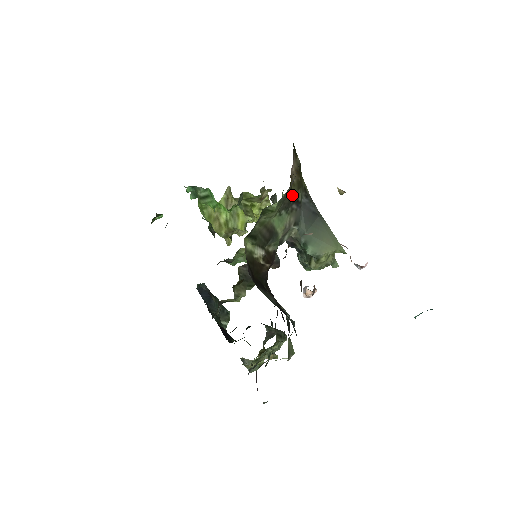
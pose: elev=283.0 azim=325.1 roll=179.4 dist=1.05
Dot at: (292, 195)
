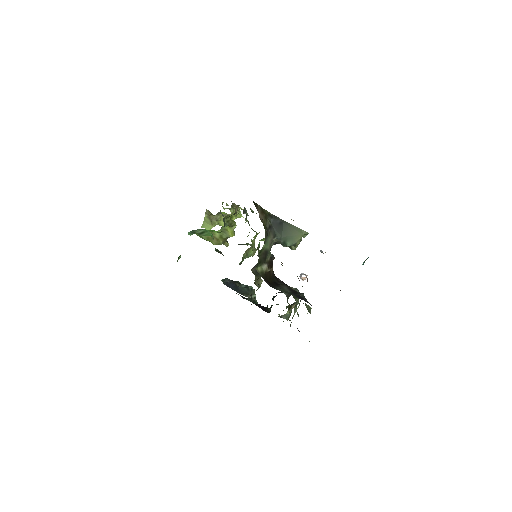
Dot at: (266, 227)
